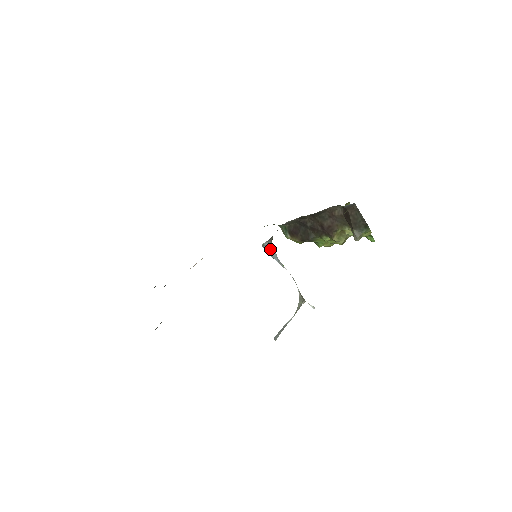
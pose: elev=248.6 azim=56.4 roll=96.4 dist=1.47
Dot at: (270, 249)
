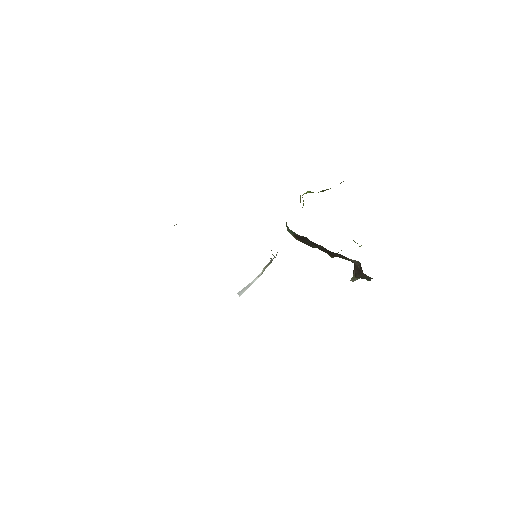
Dot at: (273, 258)
